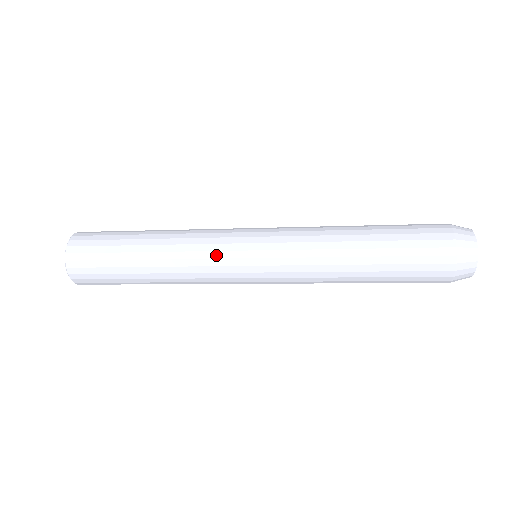
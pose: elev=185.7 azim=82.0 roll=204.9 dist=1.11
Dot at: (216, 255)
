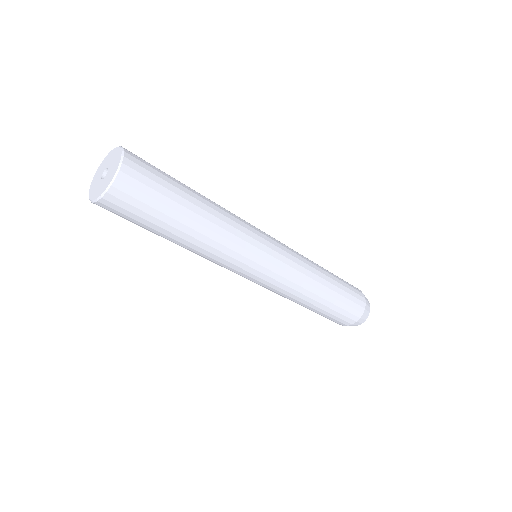
Dot at: (249, 247)
